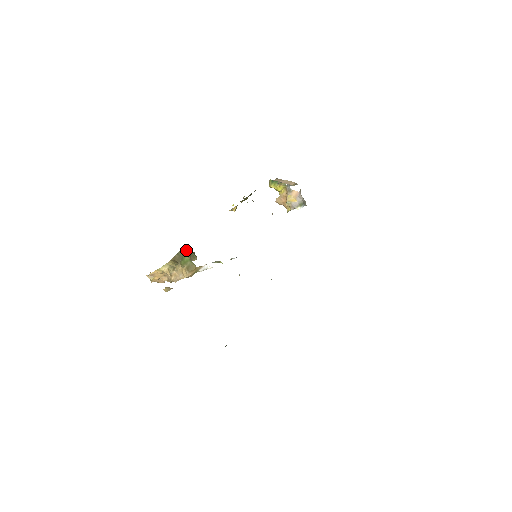
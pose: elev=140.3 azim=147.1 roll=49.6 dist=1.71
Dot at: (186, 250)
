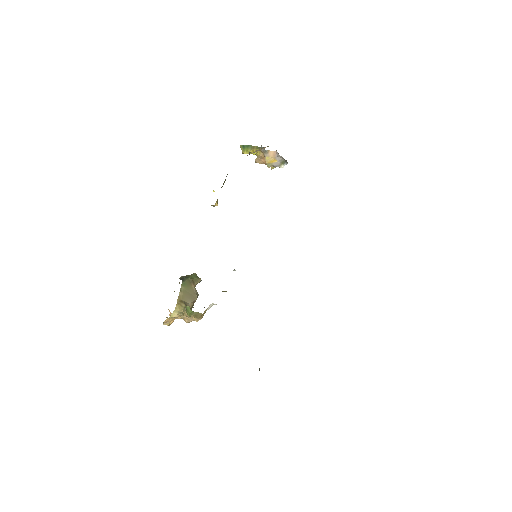
Dot at: (187, 280)
